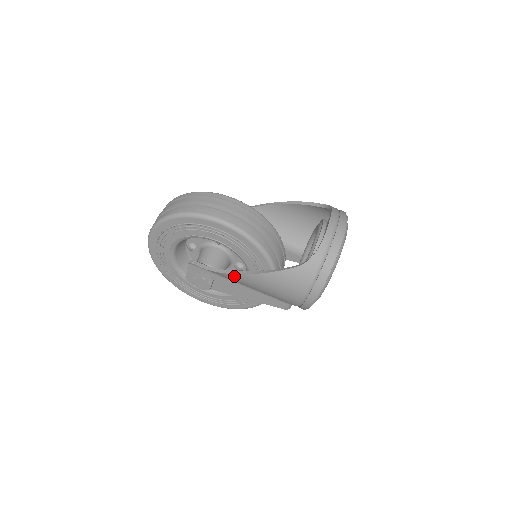
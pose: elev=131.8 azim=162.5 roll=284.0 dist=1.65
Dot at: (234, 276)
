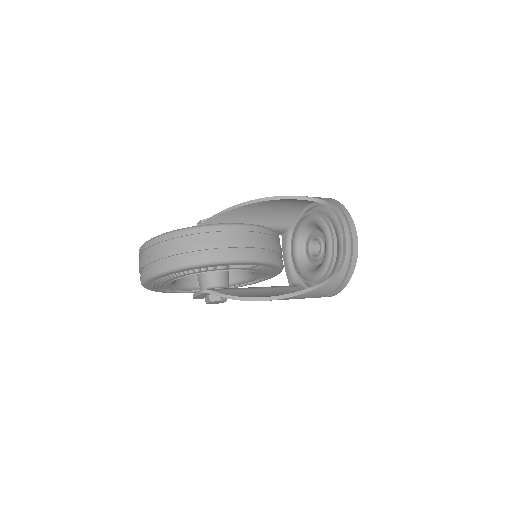
Dot at: occluded
